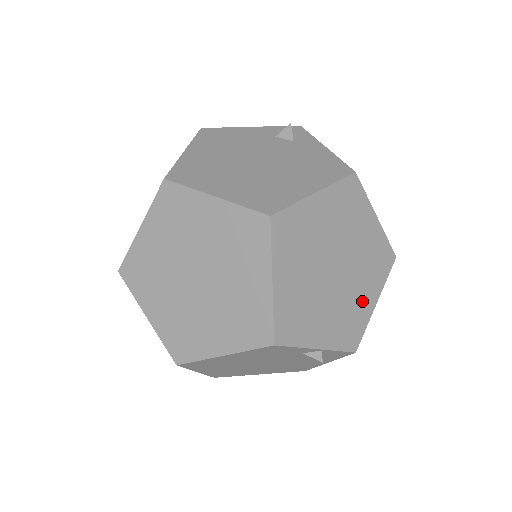
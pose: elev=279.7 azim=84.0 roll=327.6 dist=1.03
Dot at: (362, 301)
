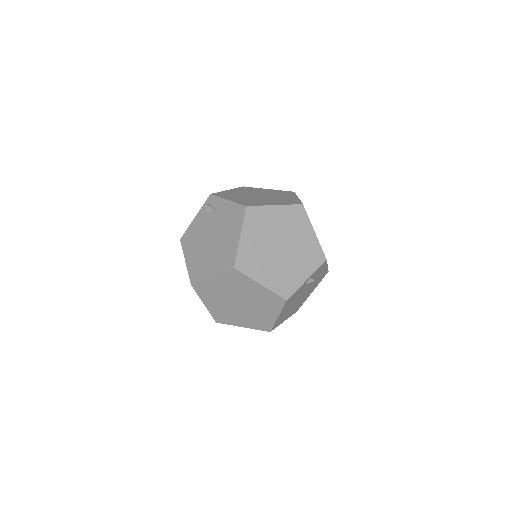
Dot at: (307, 240)
